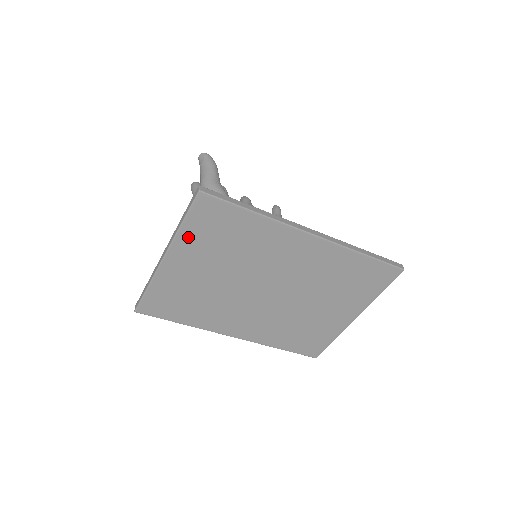
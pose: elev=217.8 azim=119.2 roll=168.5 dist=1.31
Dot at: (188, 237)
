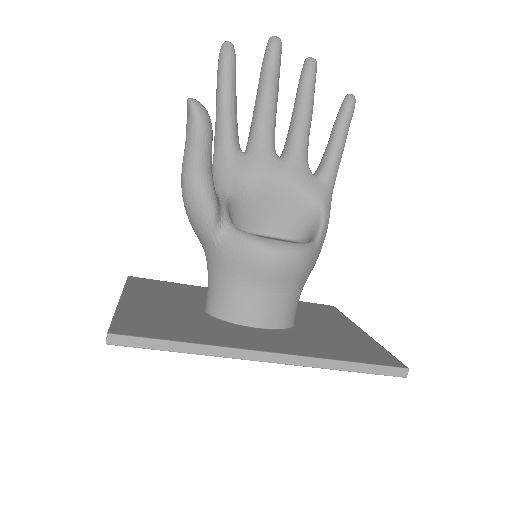
Dot at: occluded
